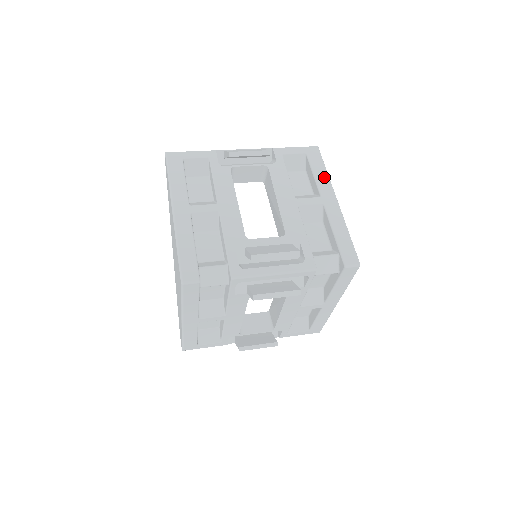
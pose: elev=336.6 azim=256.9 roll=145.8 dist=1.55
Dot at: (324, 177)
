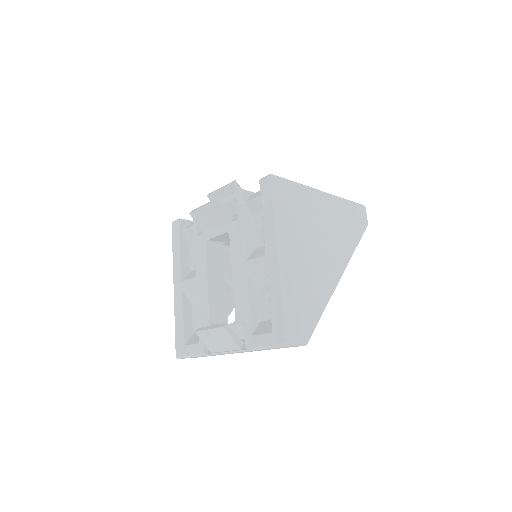
Dot at: occluded
